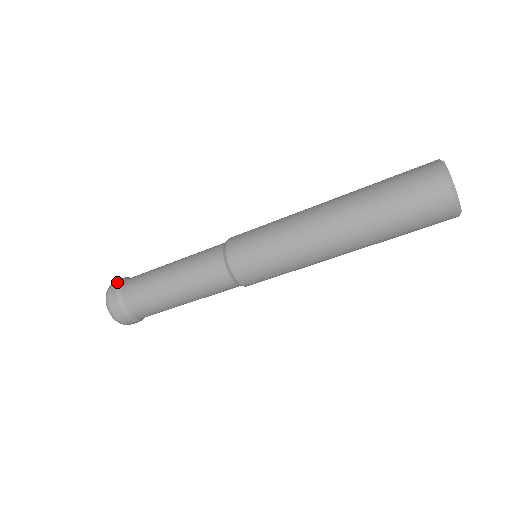
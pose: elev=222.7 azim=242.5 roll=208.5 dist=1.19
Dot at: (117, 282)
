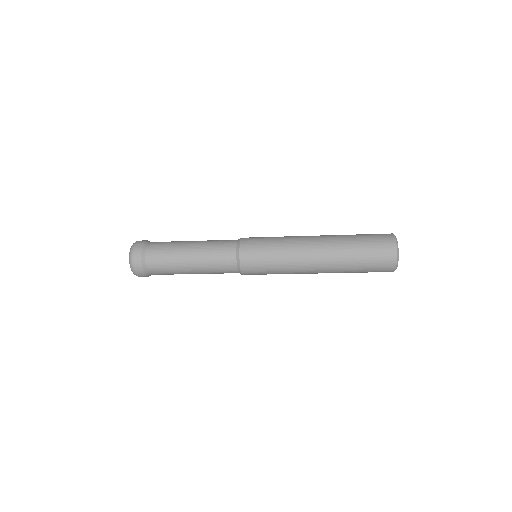
Dot at: (140, 249)
